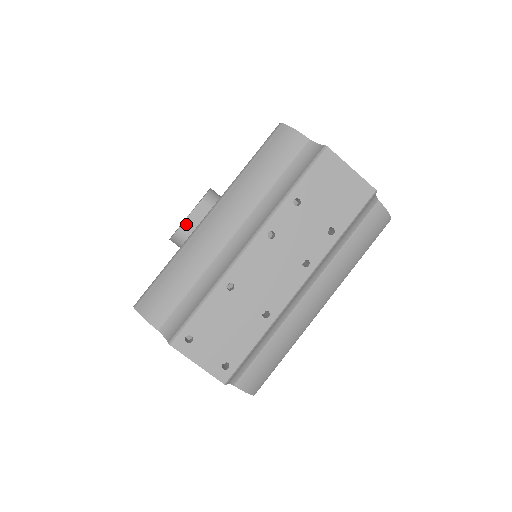
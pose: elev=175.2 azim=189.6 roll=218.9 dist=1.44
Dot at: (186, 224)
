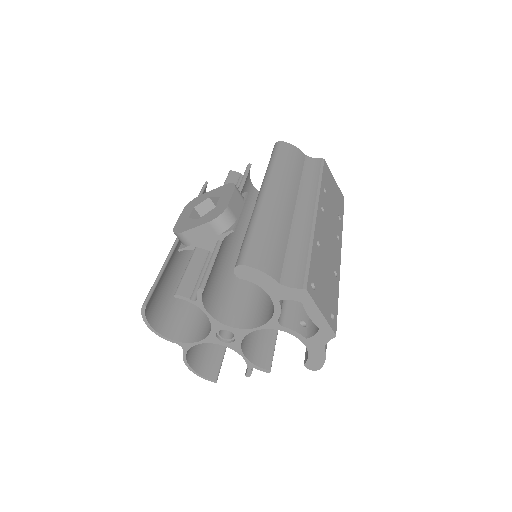
Dot at: (231, 205)
